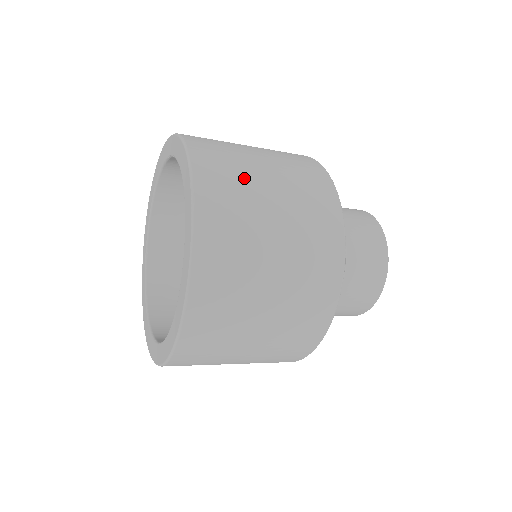
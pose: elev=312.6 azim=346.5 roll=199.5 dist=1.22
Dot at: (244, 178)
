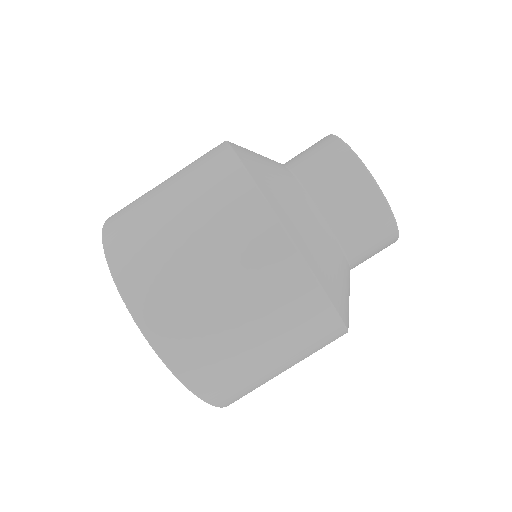
Dot at: (166, 261)
